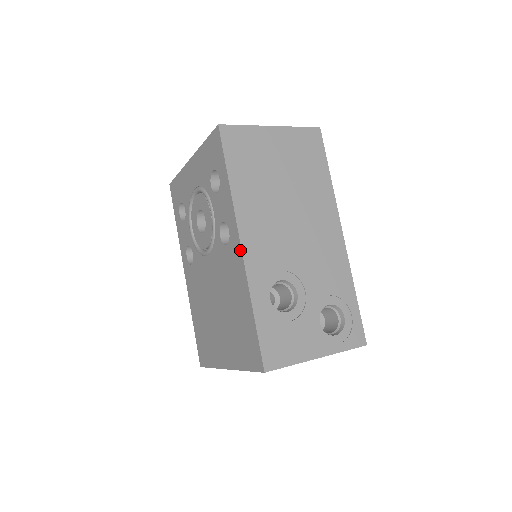
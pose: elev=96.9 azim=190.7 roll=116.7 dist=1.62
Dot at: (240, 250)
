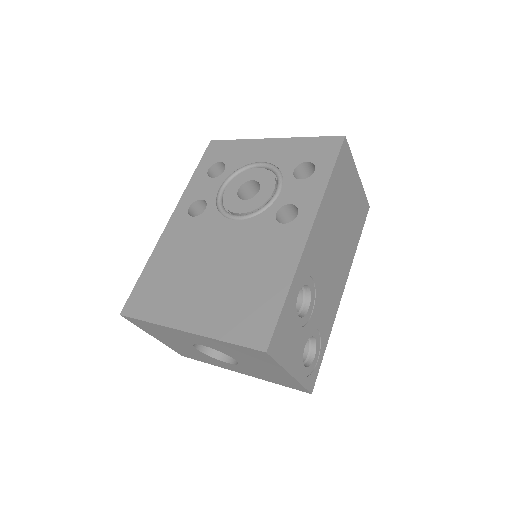
Dot at: (306, 235)
